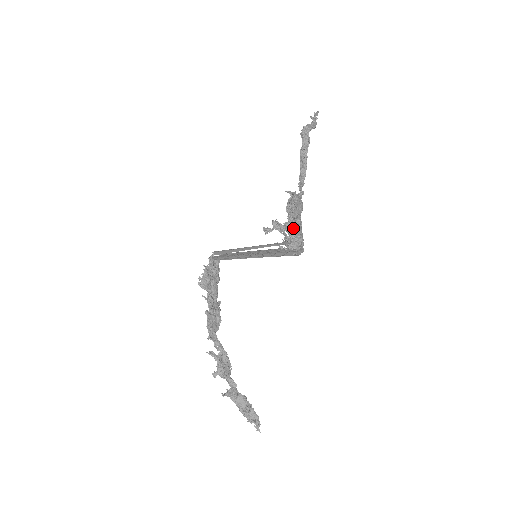
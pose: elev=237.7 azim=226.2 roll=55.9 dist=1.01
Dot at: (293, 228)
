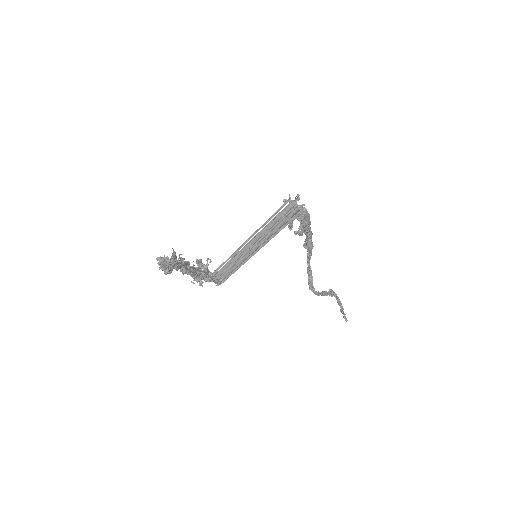
Dot at: occluded
